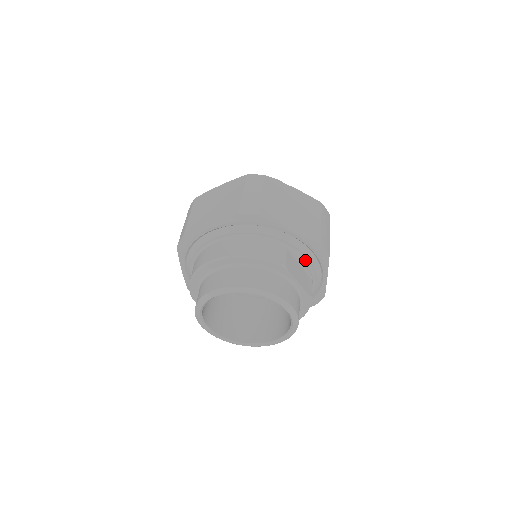
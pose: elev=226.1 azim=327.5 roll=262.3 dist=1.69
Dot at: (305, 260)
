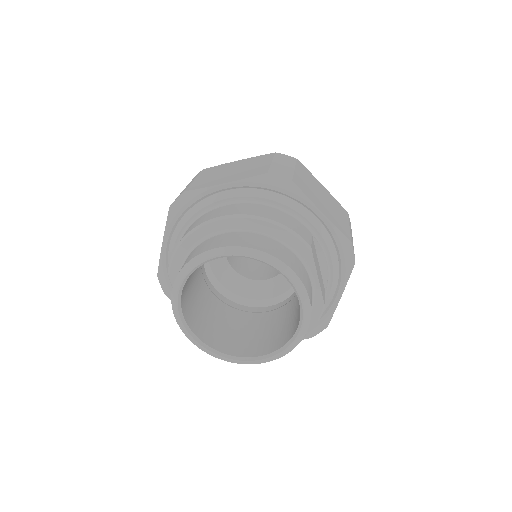
Dot at: (326, 259)
